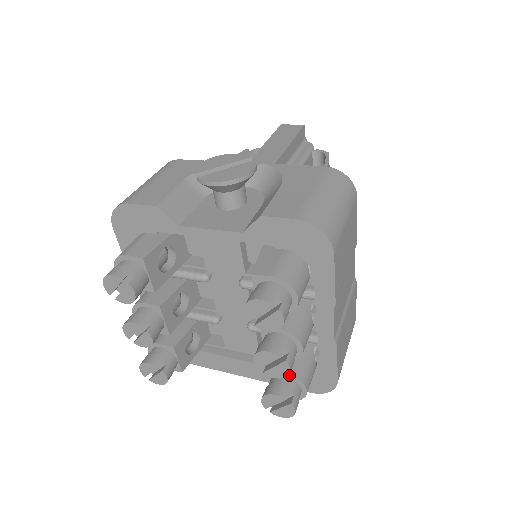
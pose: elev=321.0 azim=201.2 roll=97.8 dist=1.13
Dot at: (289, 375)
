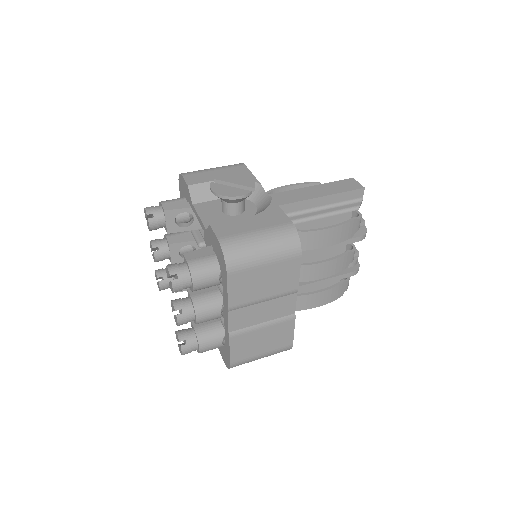
Dot at: (195, 332)
